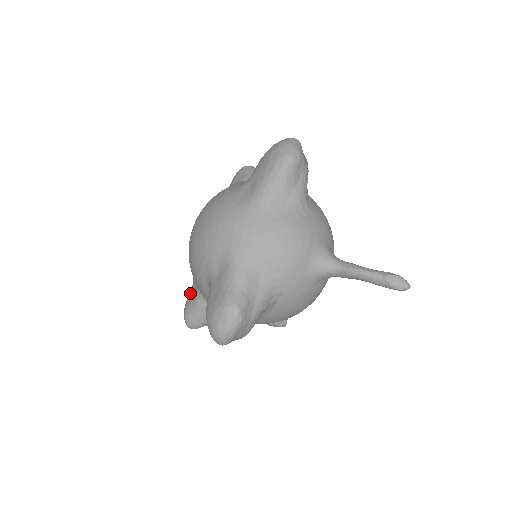
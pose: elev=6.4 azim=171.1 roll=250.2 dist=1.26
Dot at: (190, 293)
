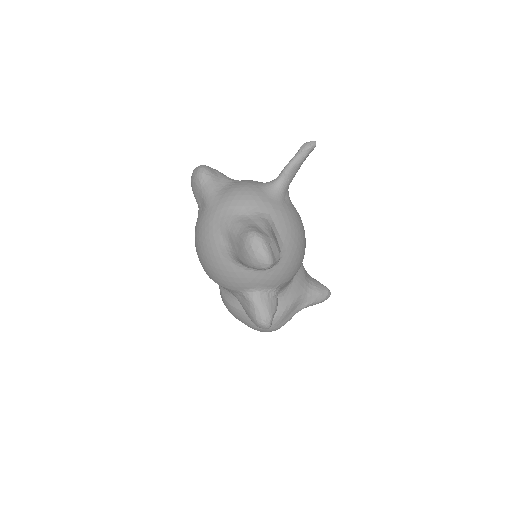
Dot at: (245, 308)
